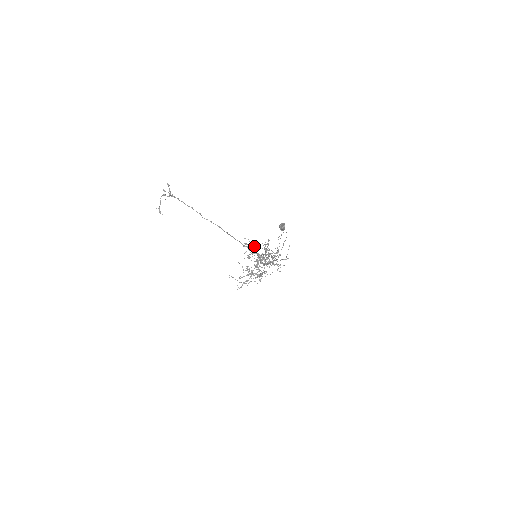
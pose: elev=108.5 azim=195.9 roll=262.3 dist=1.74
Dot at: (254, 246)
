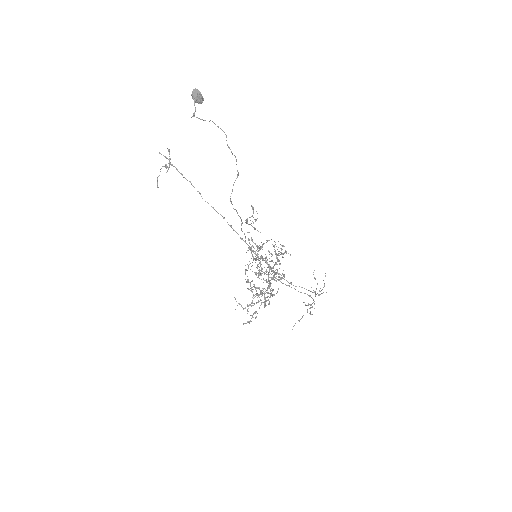
Dot at: occluded
